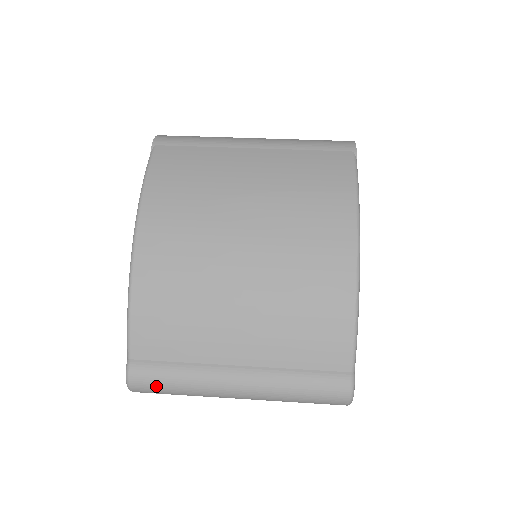
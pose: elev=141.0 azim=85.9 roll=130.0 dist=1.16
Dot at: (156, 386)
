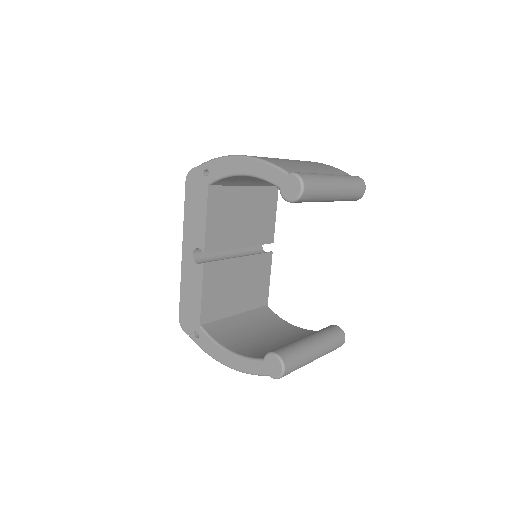
Dot at: (310, 177)
